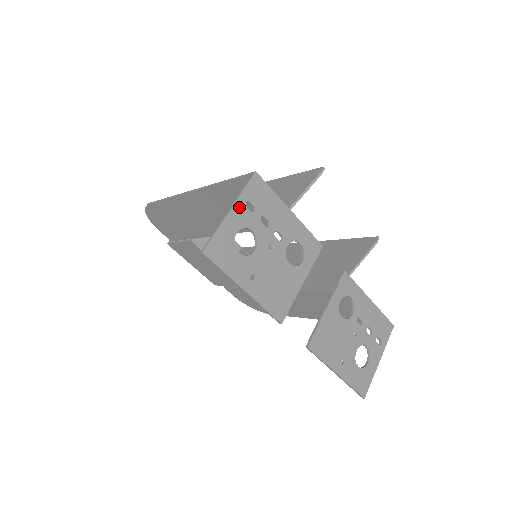
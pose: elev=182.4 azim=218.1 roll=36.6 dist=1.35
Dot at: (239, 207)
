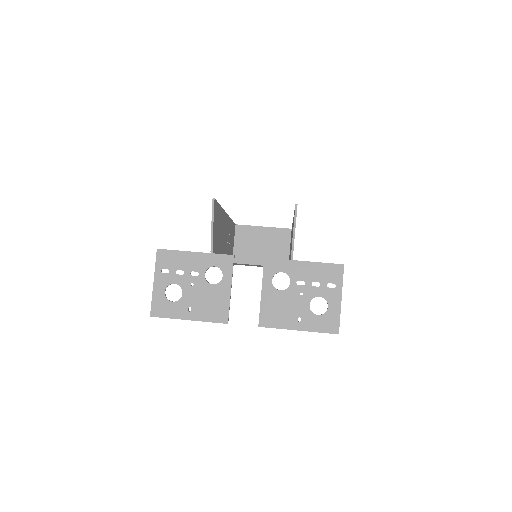
Dot at: (158, 277)
